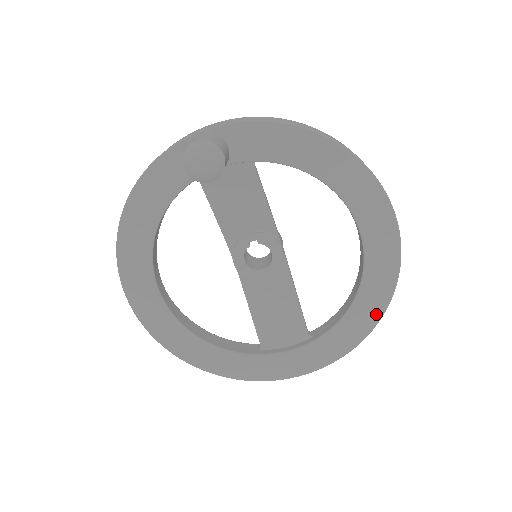
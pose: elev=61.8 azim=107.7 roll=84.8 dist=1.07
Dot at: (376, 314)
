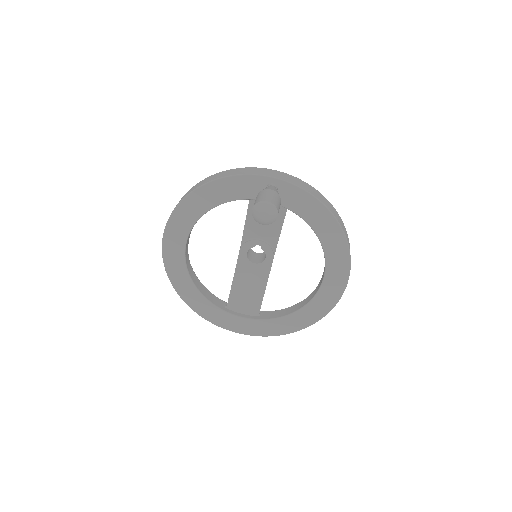
Dot at: (305, 324)
